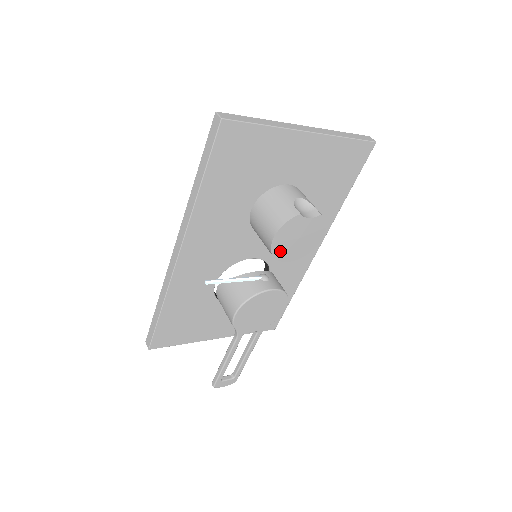
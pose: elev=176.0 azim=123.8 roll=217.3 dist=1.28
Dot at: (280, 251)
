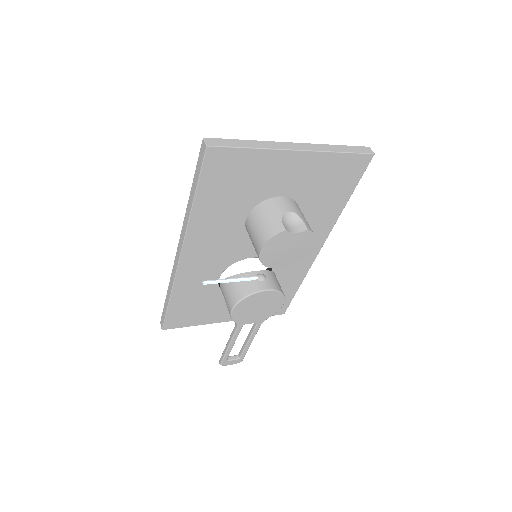
Dot at: (269, 260)
